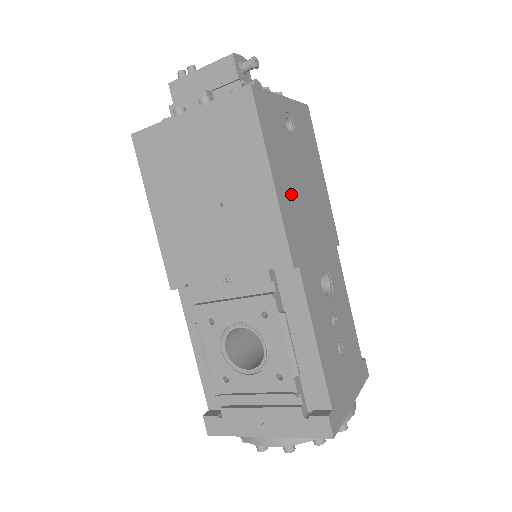
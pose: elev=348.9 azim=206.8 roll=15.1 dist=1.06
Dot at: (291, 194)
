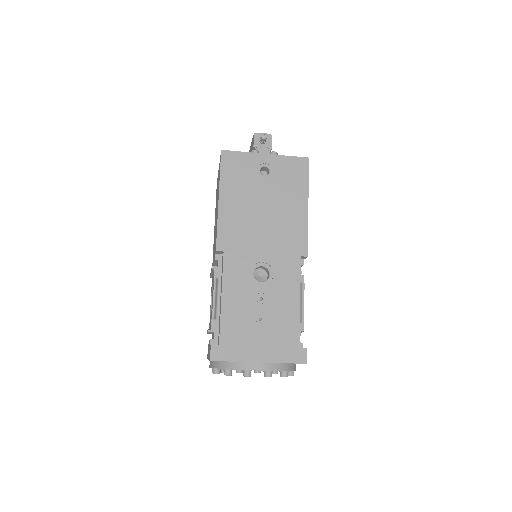
Dot at: (240, 211)
